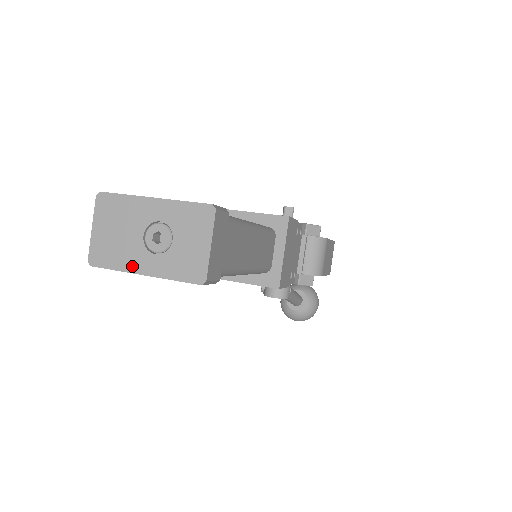
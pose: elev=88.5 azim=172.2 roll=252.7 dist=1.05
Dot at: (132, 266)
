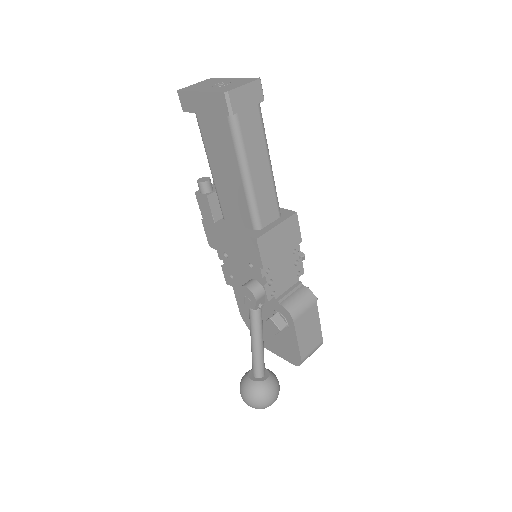
Dot at: (197, 90)
